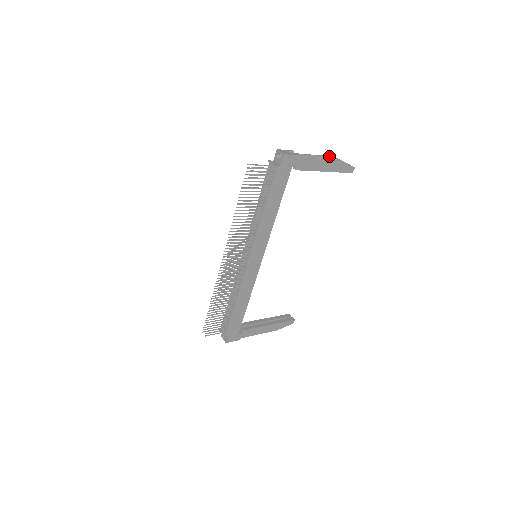
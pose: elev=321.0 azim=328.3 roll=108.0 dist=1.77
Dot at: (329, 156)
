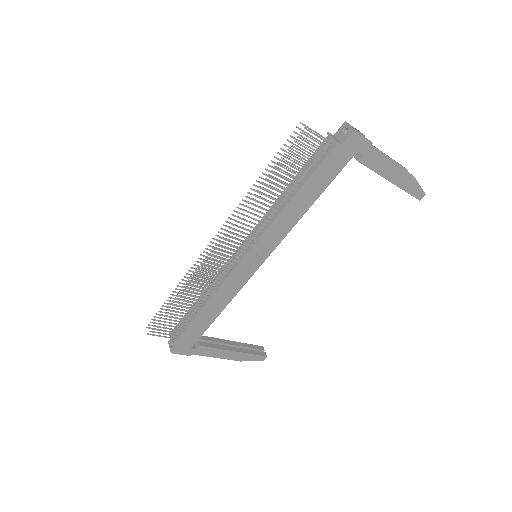
Dot at: occluded
